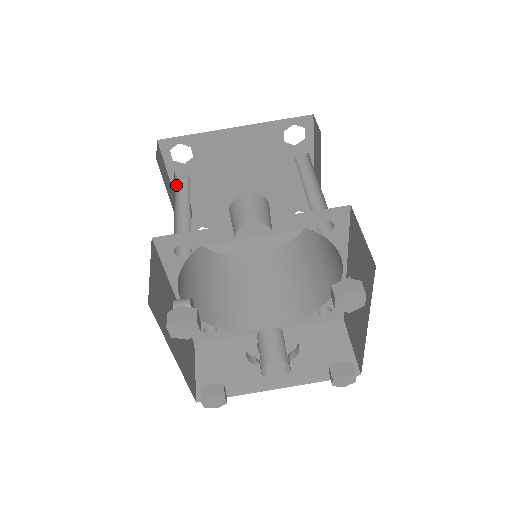
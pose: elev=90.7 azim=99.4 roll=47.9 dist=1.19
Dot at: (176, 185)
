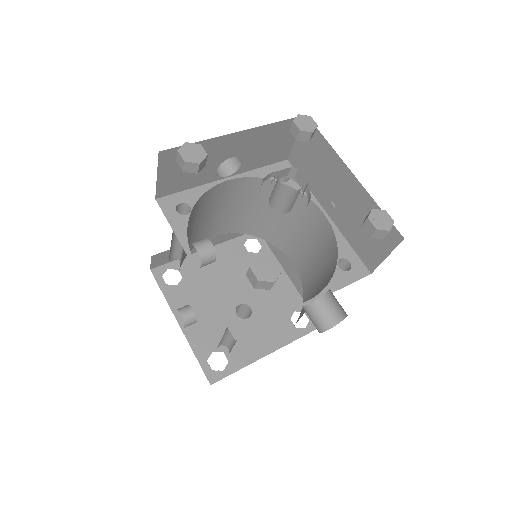
Dot at: occluded
